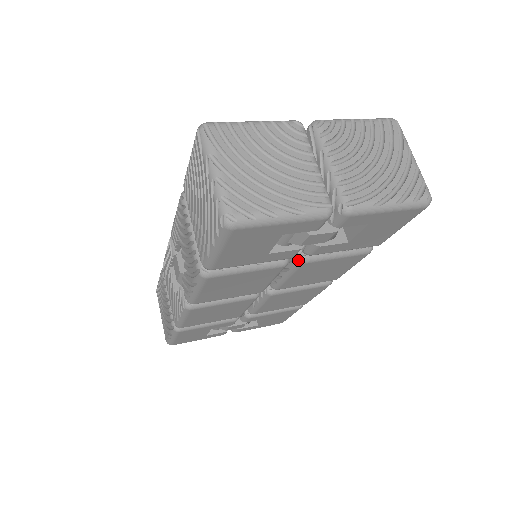
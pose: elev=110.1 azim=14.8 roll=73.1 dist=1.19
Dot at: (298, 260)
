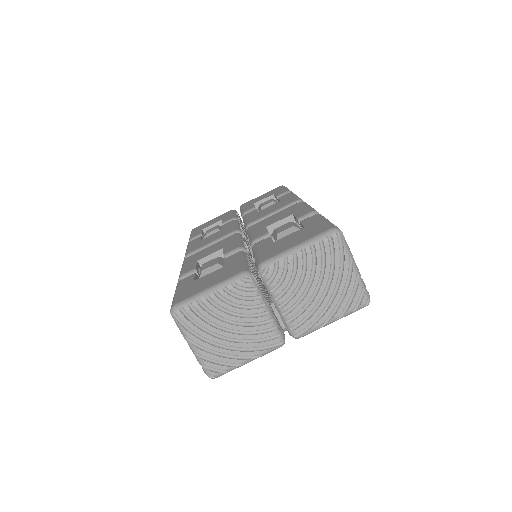
Dot at: occluded
